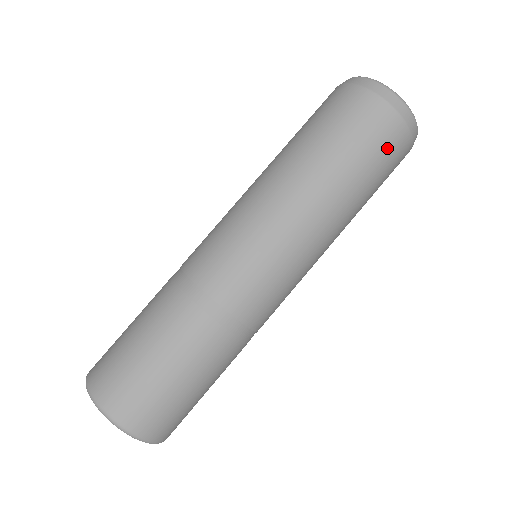
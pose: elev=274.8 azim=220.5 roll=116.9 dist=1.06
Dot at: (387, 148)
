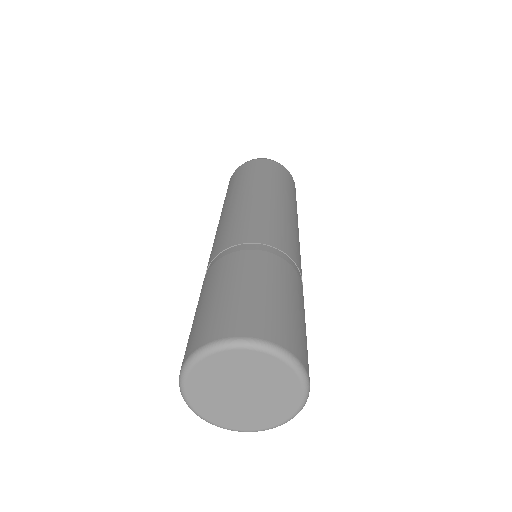
Dot at: occluded
